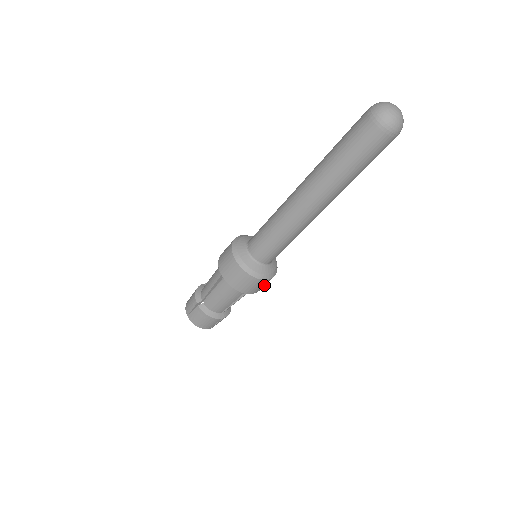
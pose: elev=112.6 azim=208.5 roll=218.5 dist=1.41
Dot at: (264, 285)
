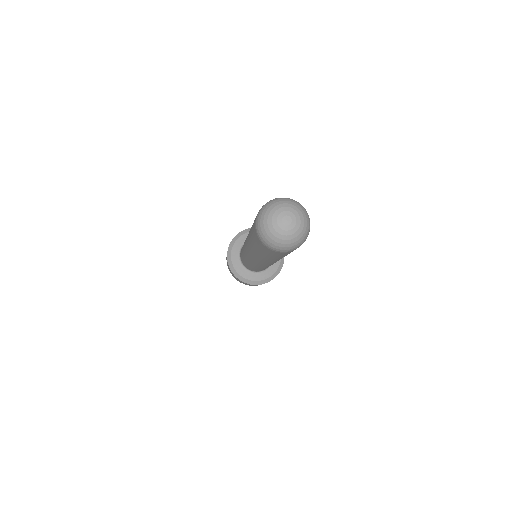
Dot at: occluded
